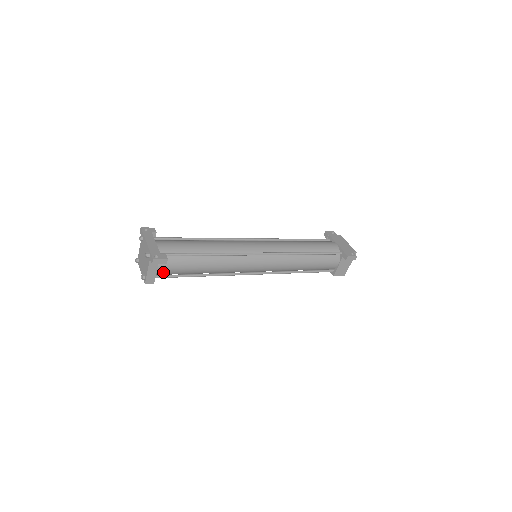
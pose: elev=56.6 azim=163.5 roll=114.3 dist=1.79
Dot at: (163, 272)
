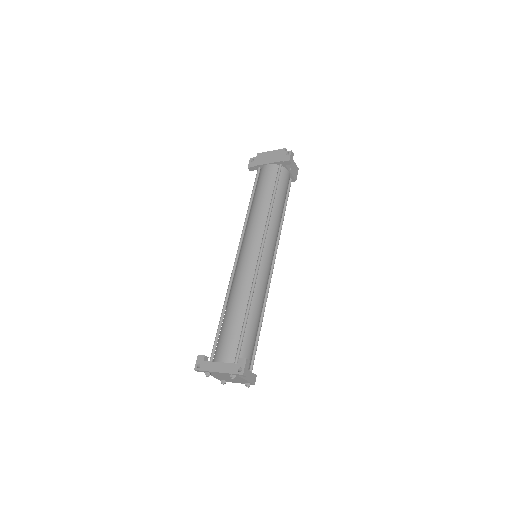
Dot at: (250, 363)
